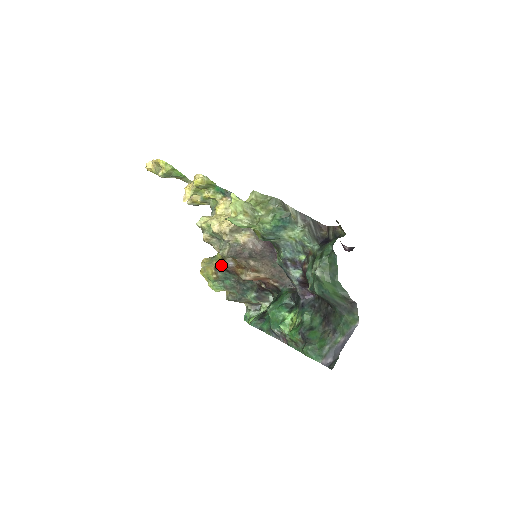
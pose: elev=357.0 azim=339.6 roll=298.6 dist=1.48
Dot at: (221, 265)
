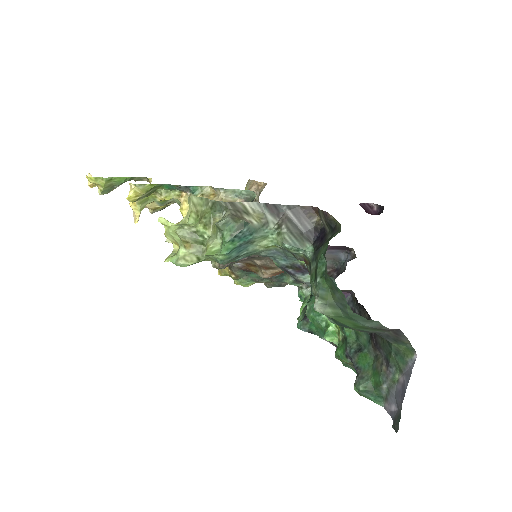
Dot at: occluded
